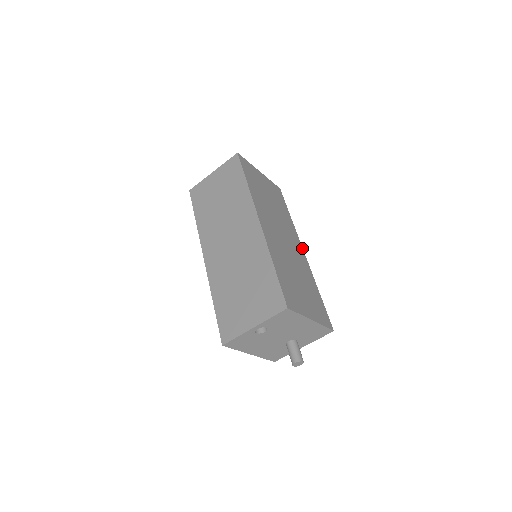
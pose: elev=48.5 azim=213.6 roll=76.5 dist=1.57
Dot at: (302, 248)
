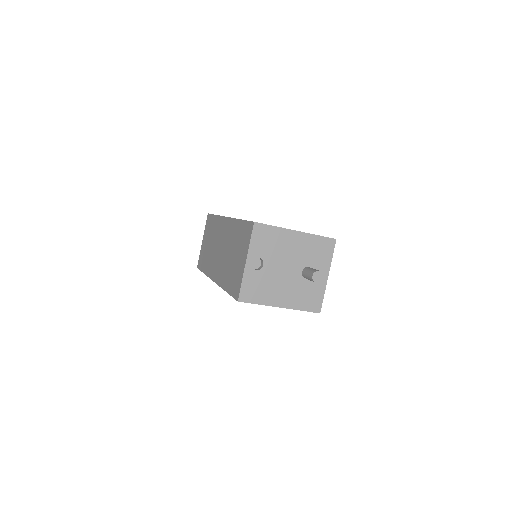
Dot at: occluded
